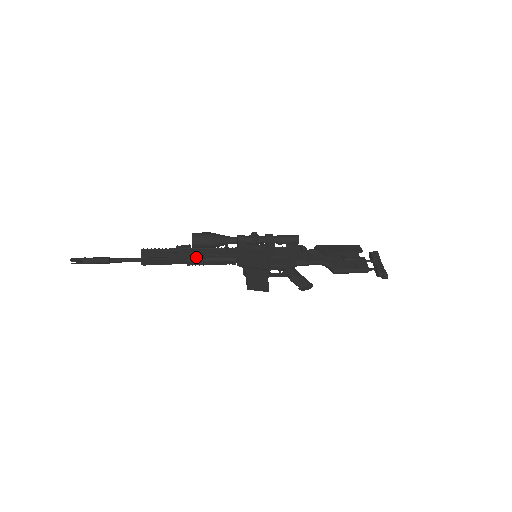
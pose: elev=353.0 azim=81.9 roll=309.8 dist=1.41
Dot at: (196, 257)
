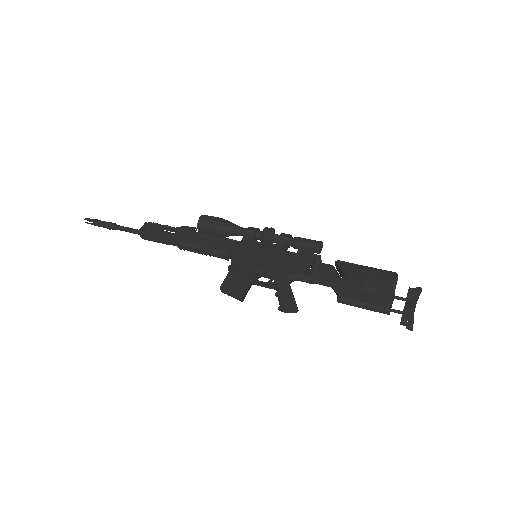
Dot at: (189, 242)
